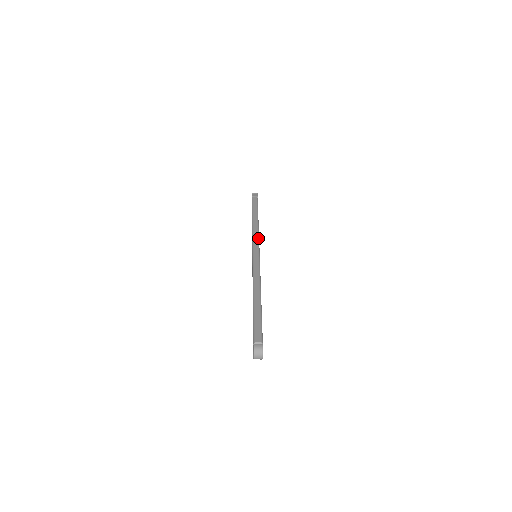
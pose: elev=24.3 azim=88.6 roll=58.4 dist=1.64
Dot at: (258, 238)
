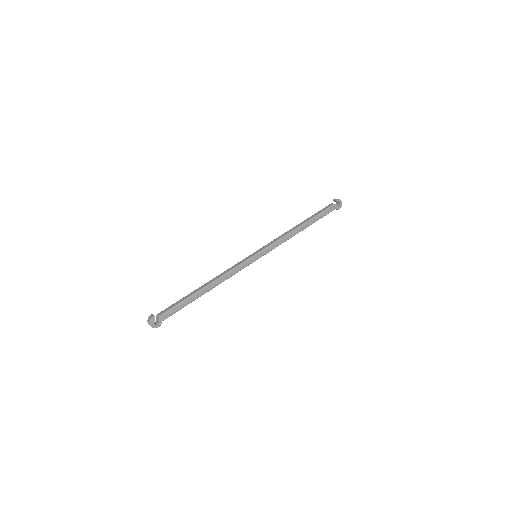
Dot at: (275, 241)
